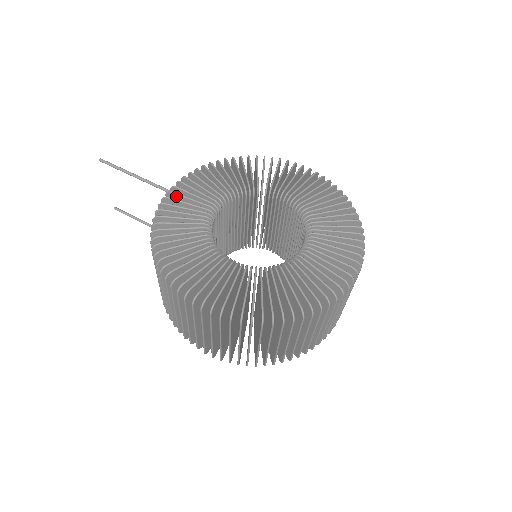
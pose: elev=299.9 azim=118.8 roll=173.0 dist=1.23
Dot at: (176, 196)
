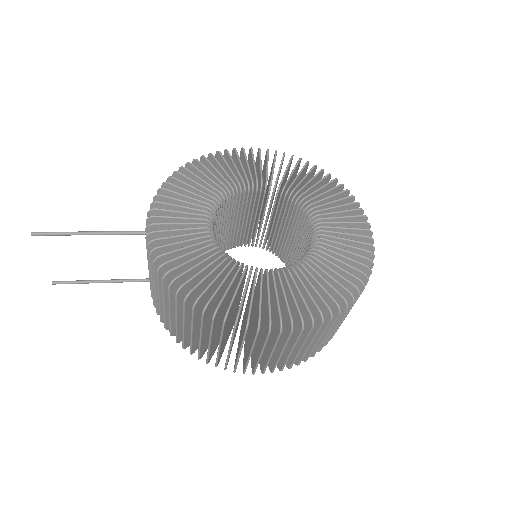
Dot at: (161, 234)
